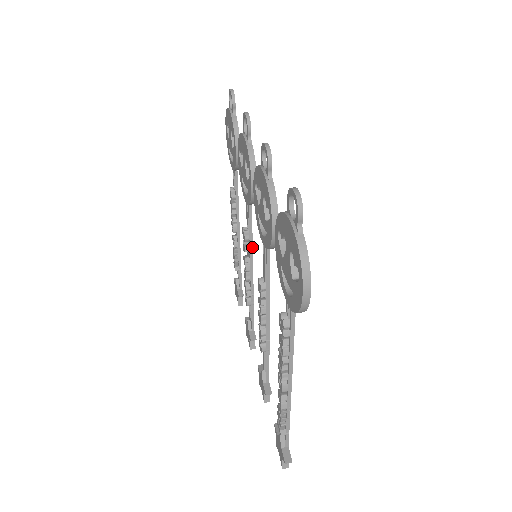
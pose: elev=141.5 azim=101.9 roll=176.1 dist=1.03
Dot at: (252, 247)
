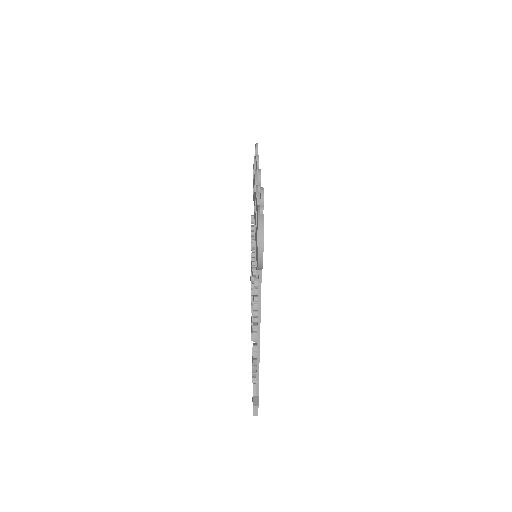
Dot at: occluded
